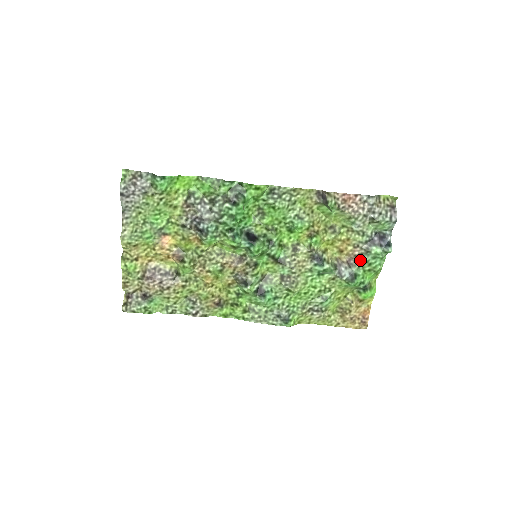
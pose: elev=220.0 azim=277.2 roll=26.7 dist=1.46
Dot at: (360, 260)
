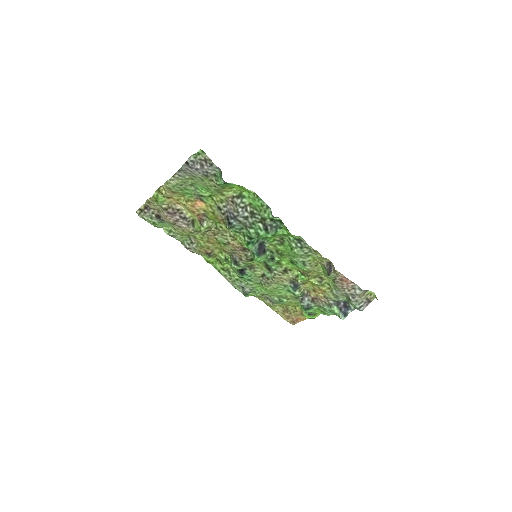
Dot at: (321, 304)
